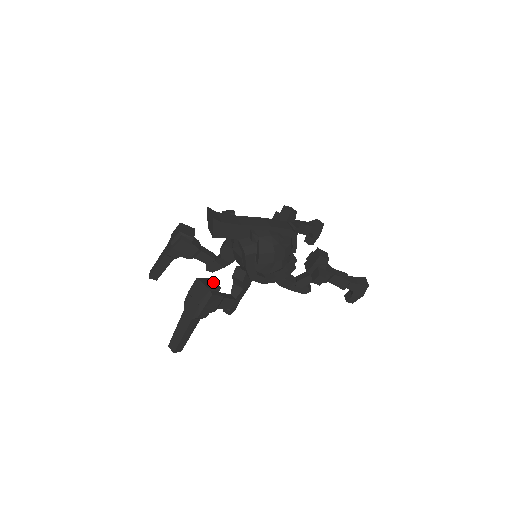
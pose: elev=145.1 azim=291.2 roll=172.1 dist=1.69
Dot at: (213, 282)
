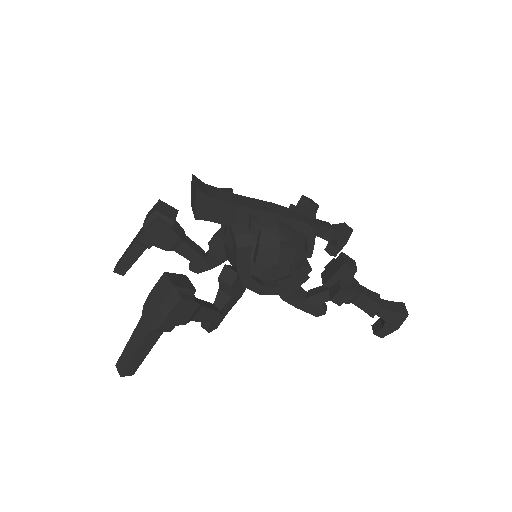
Dot at: (187, 281)
